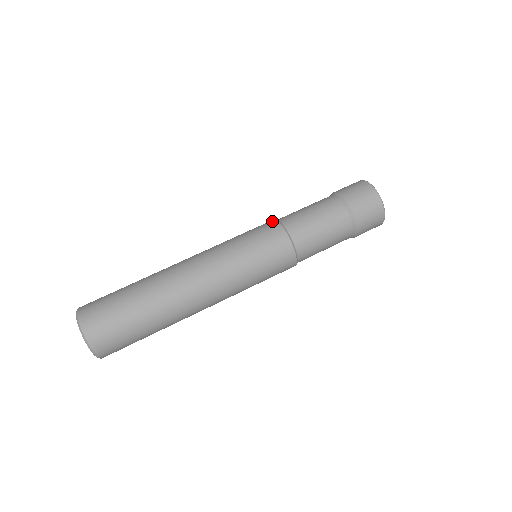
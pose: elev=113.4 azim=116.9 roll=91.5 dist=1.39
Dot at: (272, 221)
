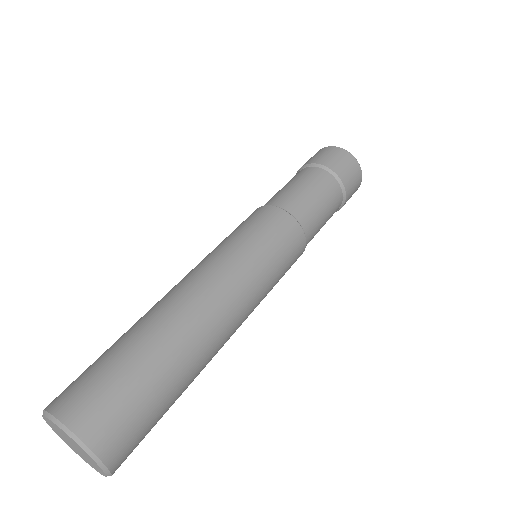
Dot at: occluded
